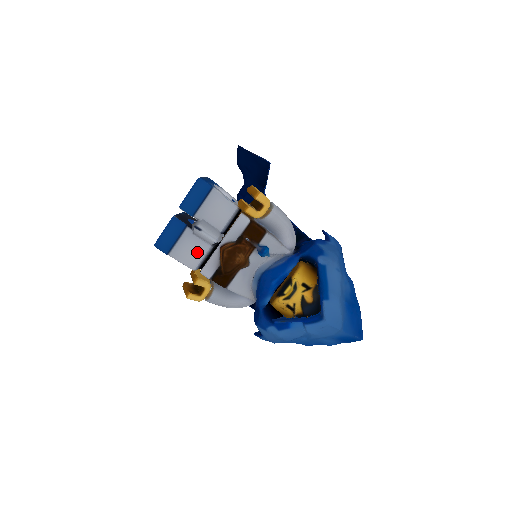
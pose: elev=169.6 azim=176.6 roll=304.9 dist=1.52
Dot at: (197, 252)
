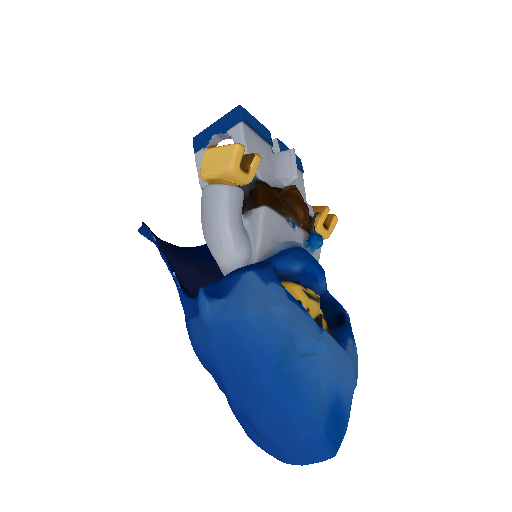
Dot at: (262, 161)
